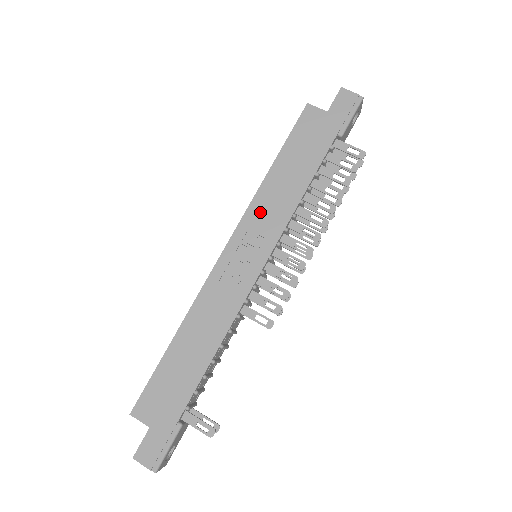
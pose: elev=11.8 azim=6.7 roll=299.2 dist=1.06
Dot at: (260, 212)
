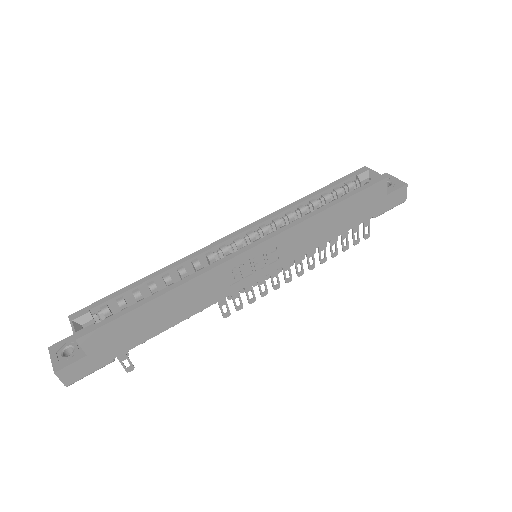
Dot at: (293, 237)
